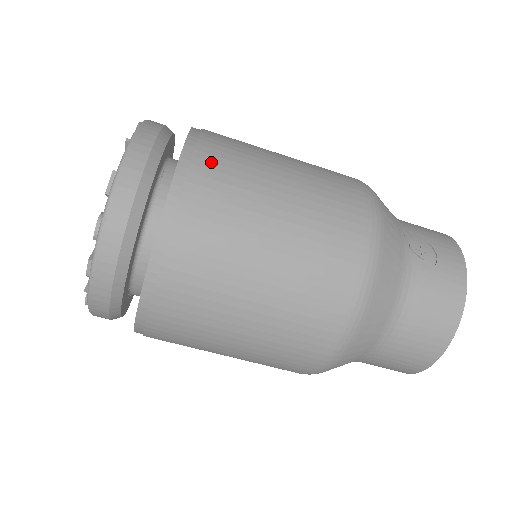
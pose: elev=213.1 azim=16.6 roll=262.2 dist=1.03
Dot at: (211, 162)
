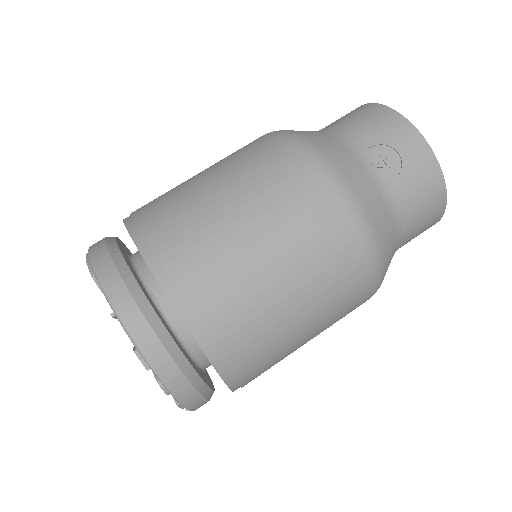
Dot at: (190, 274)
